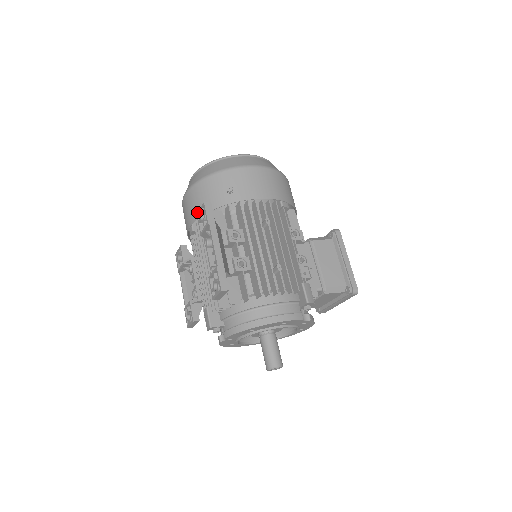
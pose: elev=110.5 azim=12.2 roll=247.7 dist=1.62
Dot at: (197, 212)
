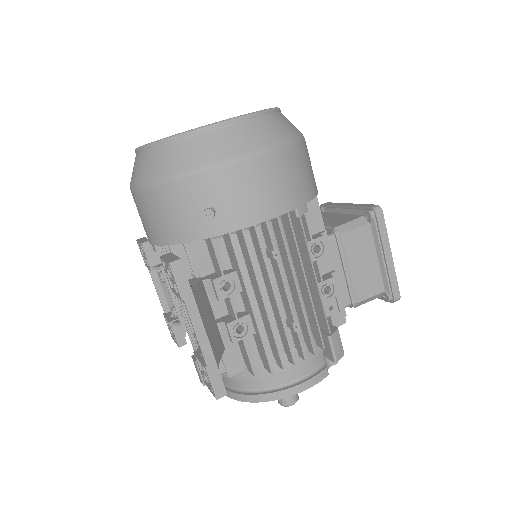
Dot at: (159, 235)
